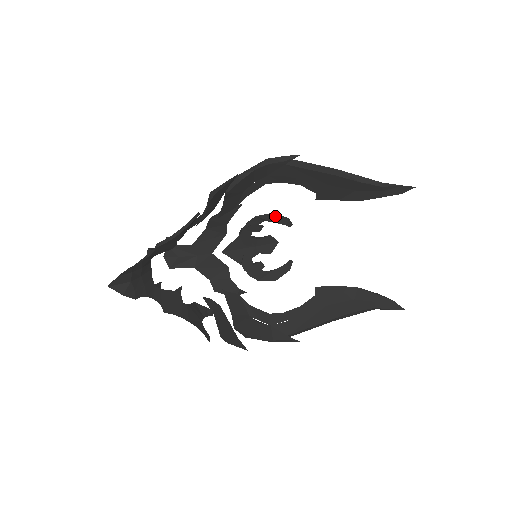
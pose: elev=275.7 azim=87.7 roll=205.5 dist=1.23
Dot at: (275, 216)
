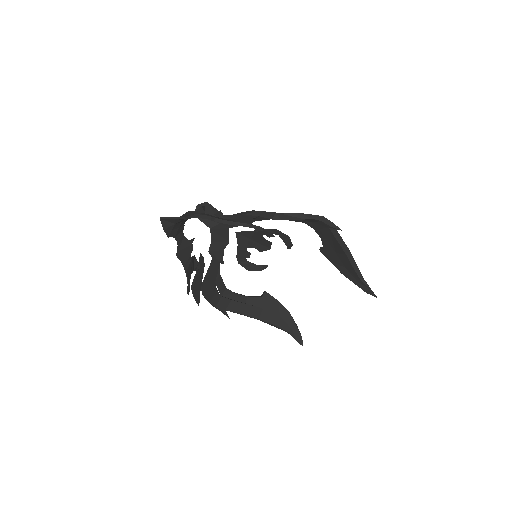
Dot at: (287, 238)
